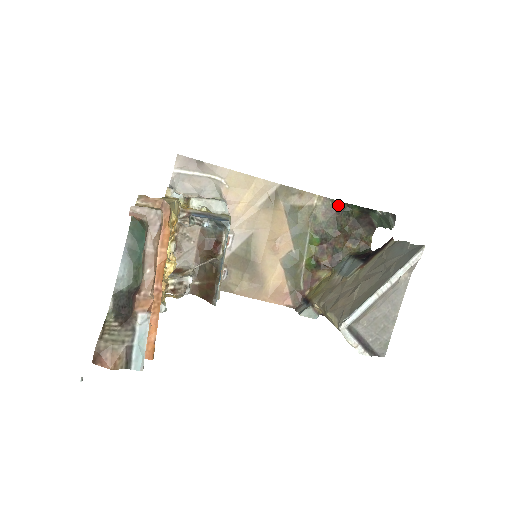
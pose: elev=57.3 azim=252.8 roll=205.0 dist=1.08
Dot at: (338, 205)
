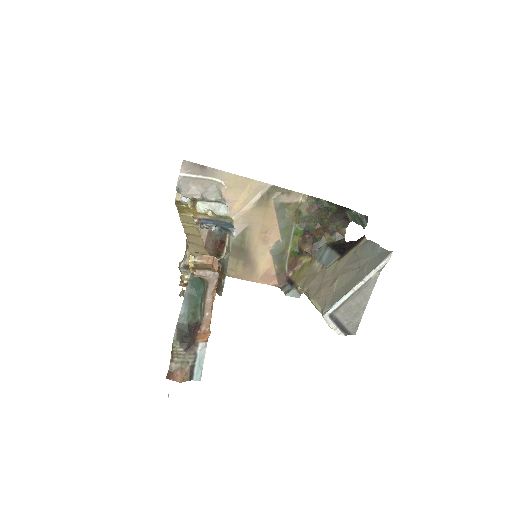
Dot at: (320, 202)
